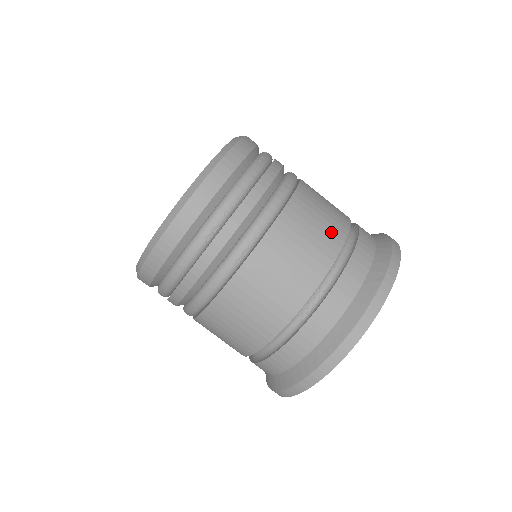
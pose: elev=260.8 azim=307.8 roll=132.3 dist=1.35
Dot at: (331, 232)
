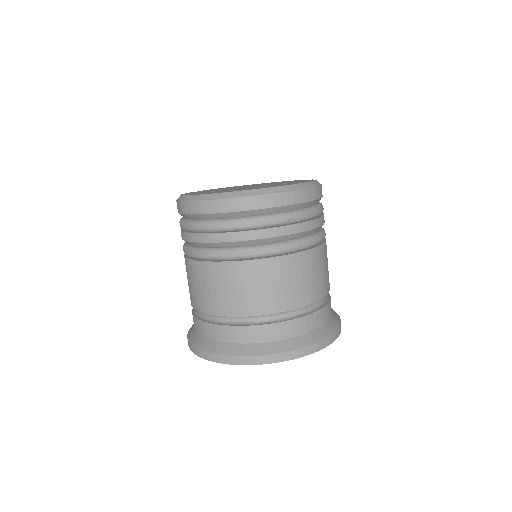
Dot at: occluded
